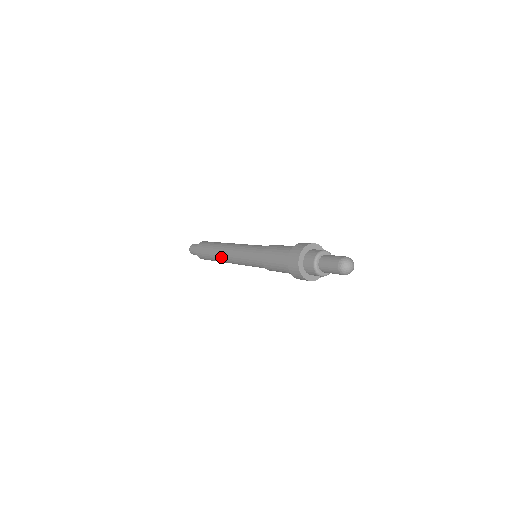
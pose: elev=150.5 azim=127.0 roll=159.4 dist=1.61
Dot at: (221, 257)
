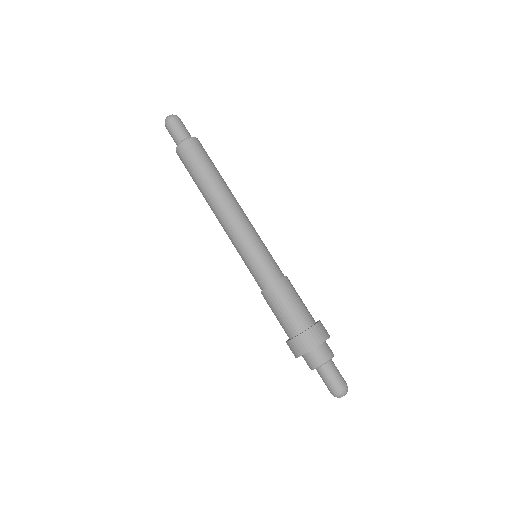
Dot at: (212, 210)
